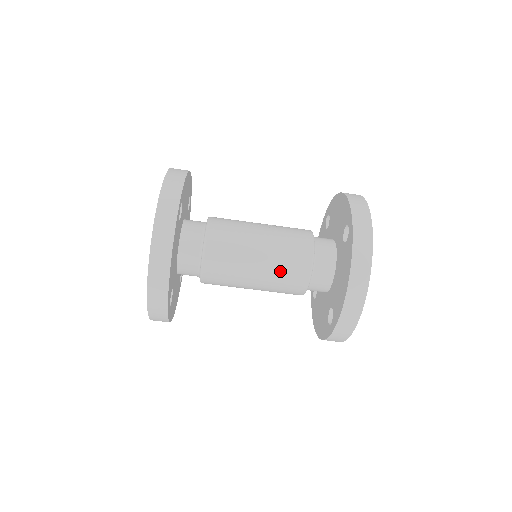
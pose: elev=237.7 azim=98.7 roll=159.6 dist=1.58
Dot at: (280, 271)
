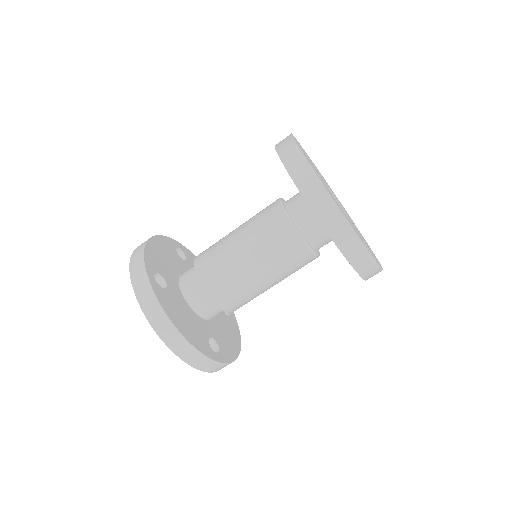
Dot at: (276, 258)
